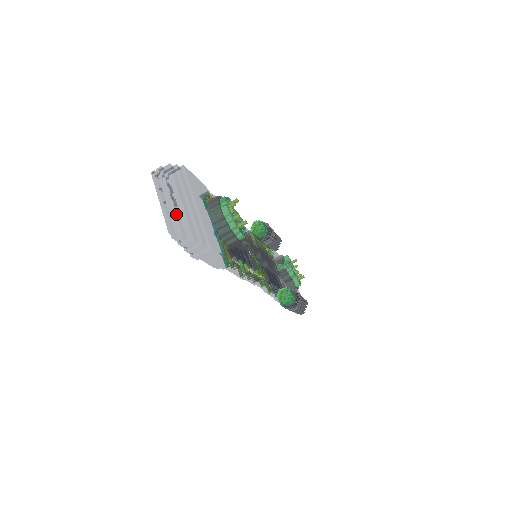
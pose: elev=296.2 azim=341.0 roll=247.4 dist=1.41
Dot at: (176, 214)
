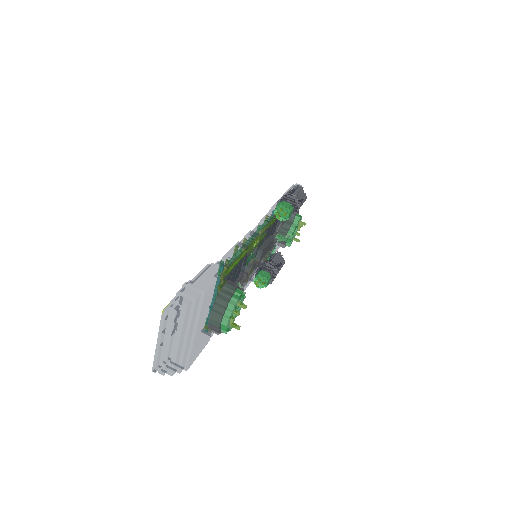
Dot at: (167, 357)
